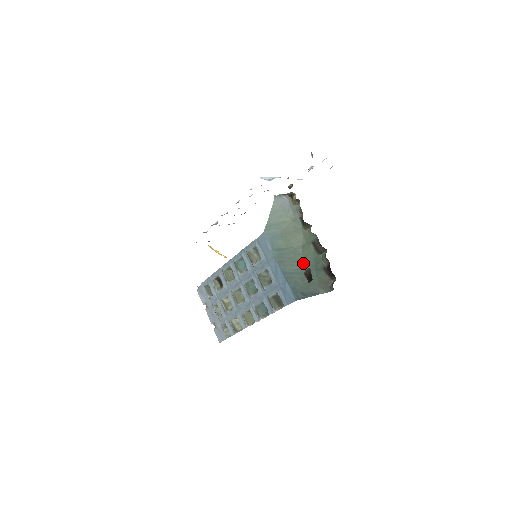
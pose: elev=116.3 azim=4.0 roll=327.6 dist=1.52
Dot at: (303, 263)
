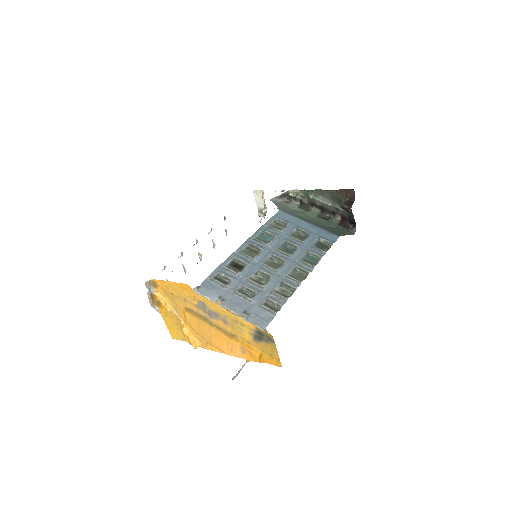
Dot at: (322, 224)
